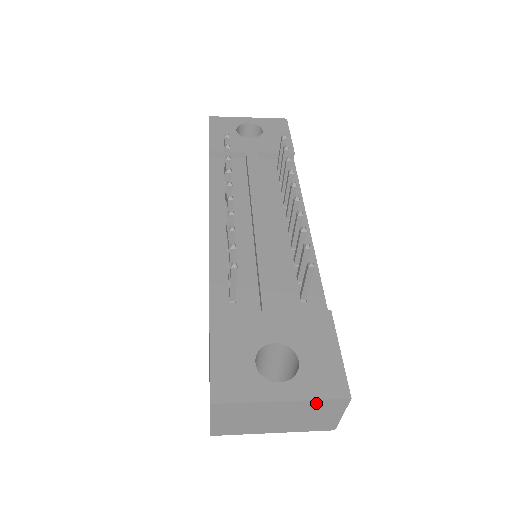
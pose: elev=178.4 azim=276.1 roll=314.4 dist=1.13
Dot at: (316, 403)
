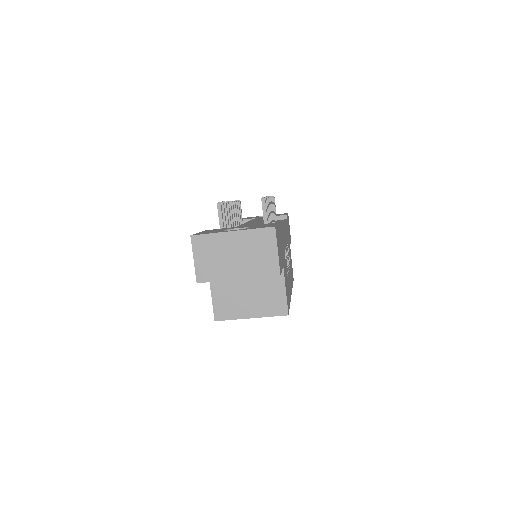
Dot at: (254, 233)
